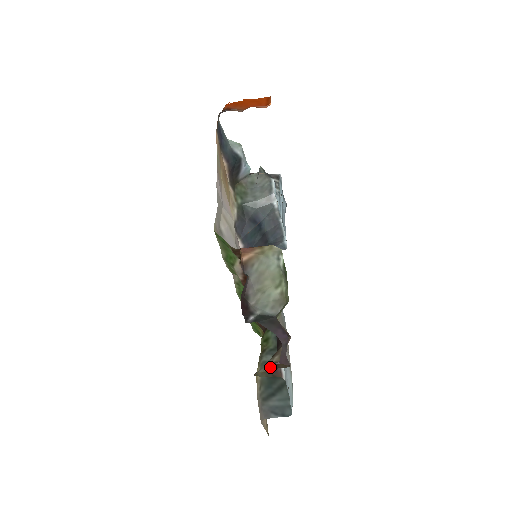
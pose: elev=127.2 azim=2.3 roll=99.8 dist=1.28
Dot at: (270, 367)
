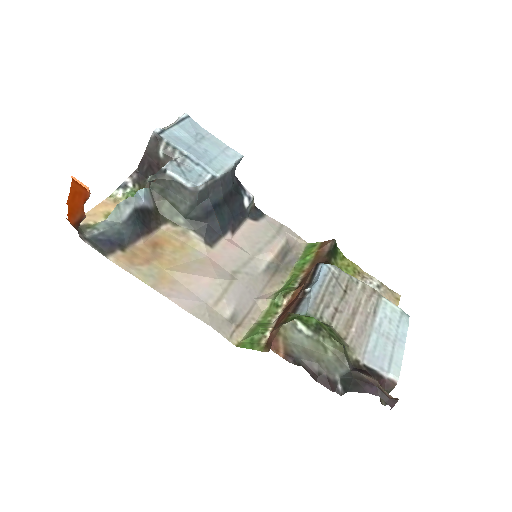
Dot at: occluded
